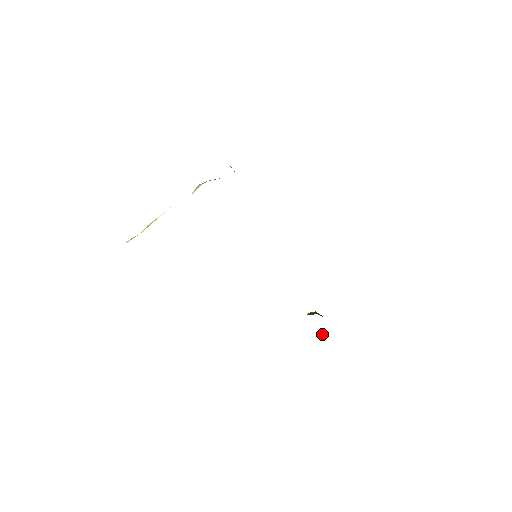
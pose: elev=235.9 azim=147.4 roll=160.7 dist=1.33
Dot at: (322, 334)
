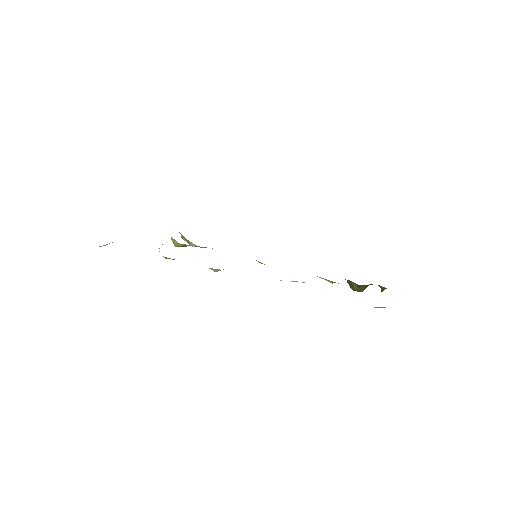
Dot at: (381, 290)
